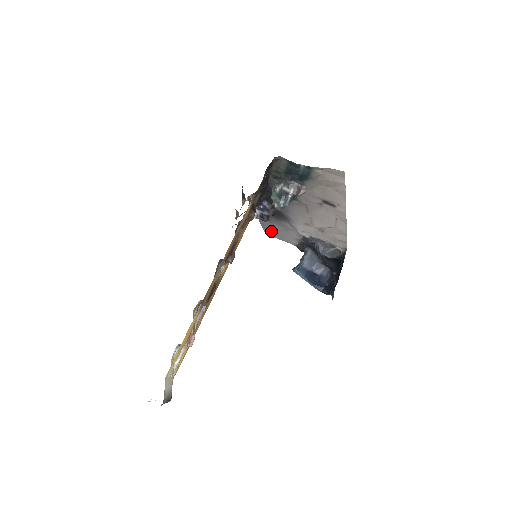
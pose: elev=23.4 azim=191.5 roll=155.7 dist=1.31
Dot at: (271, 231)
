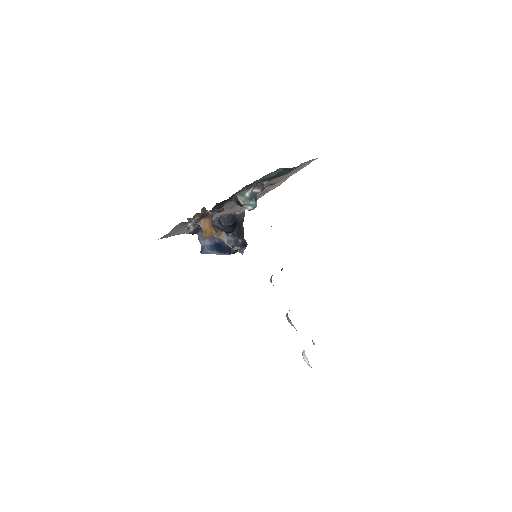
Dot at: (170, 234)
